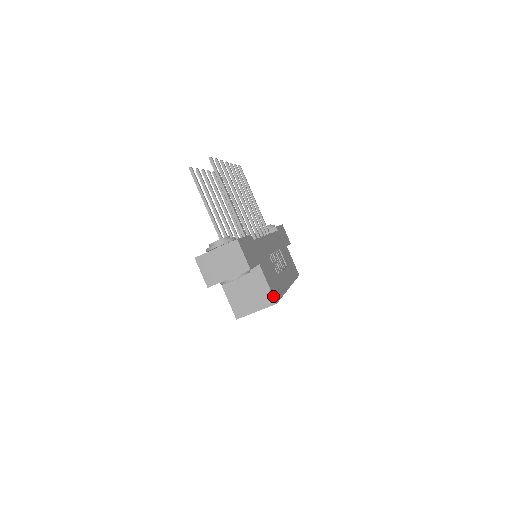
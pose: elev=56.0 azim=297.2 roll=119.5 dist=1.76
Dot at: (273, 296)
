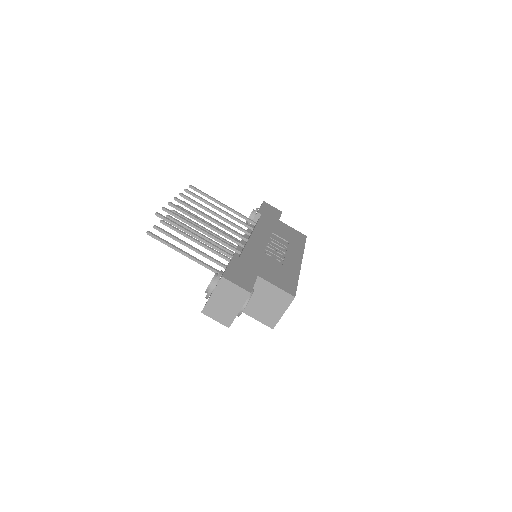
Dot at: (288, 293)
